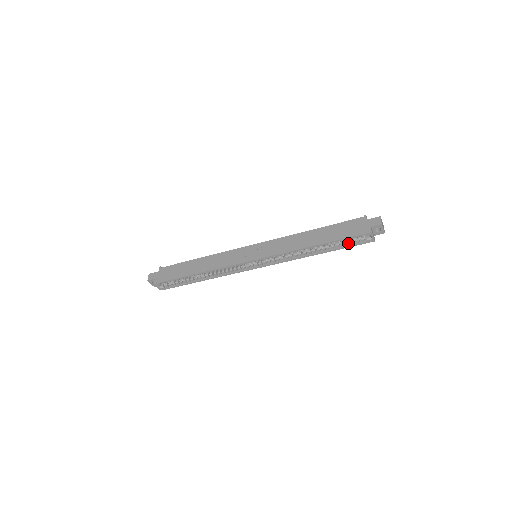
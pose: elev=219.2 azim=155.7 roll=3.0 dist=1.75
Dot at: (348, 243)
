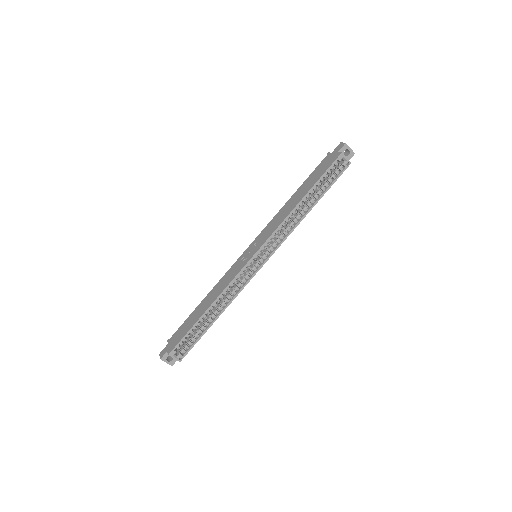
Dot at: (330, 180)
